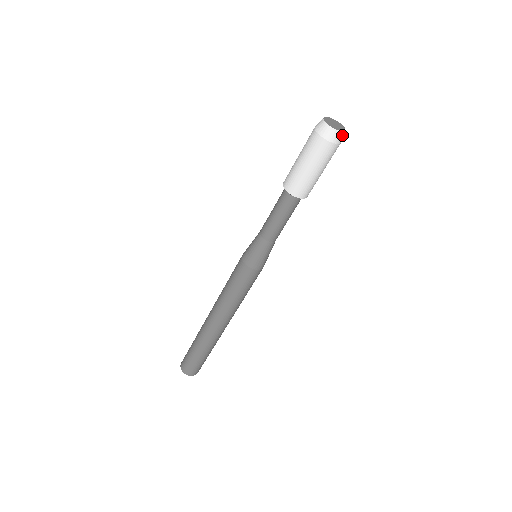
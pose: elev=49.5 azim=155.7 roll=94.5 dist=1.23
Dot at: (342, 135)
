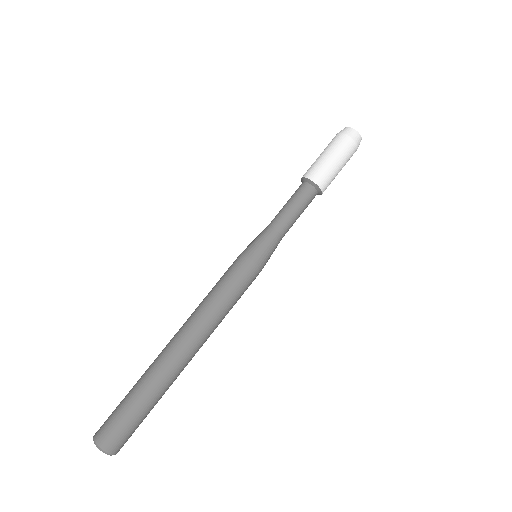
Dot at: (357, 136)
